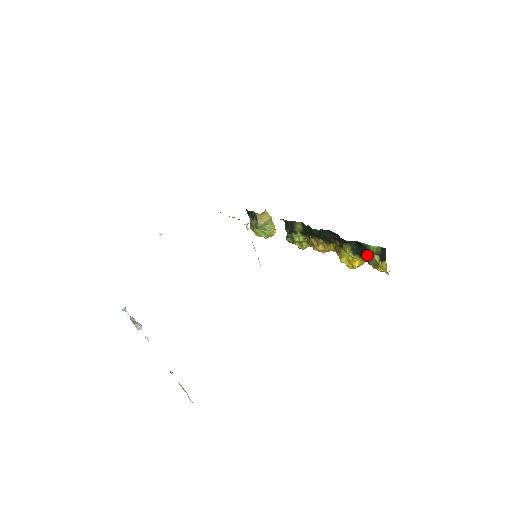
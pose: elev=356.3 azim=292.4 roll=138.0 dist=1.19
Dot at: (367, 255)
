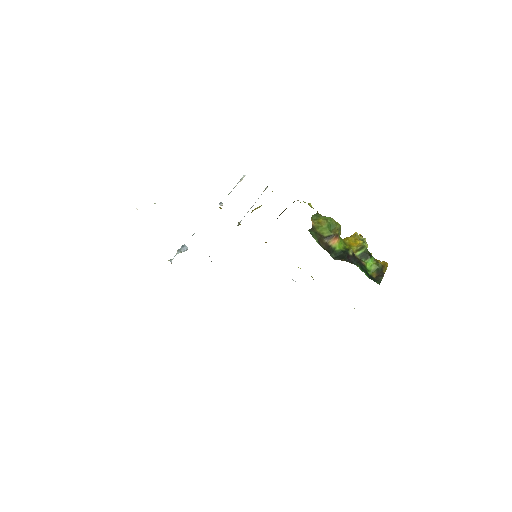
Dot at: occluded
